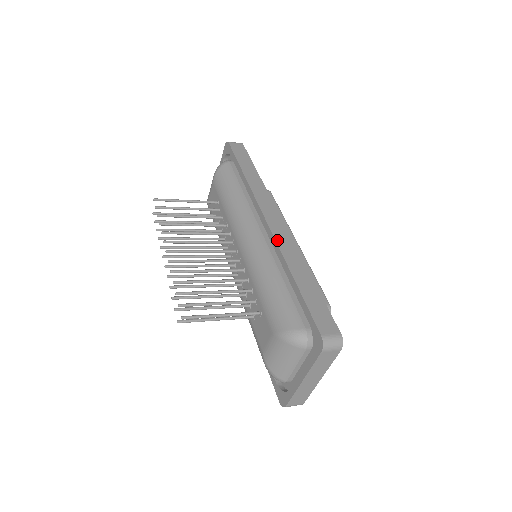
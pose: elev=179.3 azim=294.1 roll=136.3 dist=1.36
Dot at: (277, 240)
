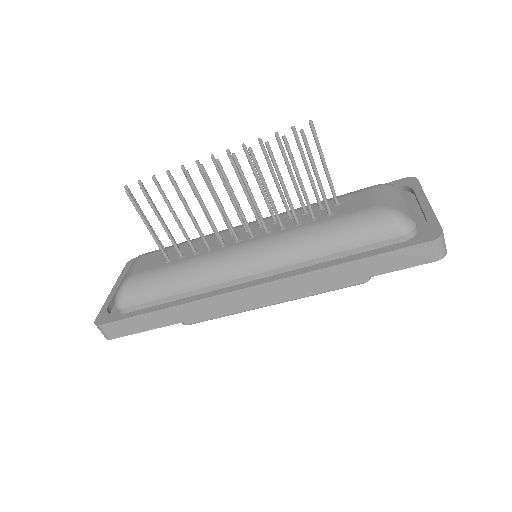
Dot at: occluded
